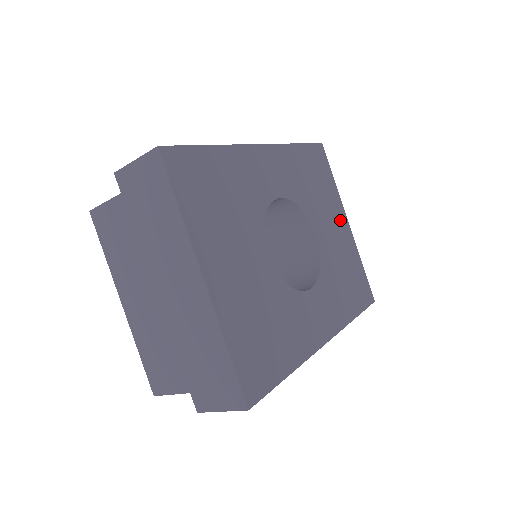
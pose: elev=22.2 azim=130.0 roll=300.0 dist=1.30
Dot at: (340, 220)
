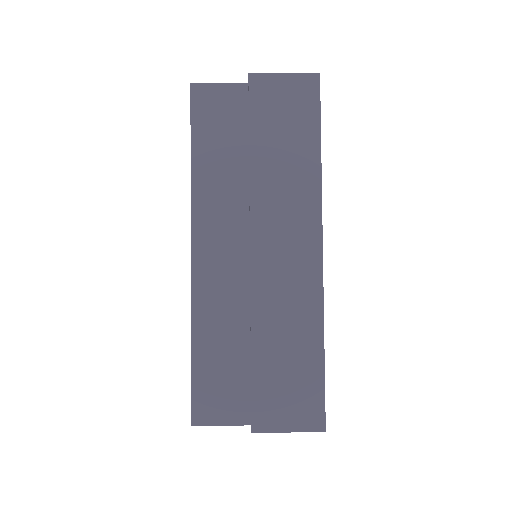
Dot at: occluded
